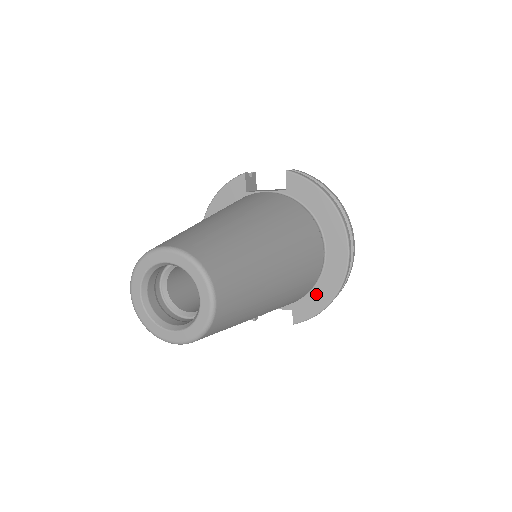
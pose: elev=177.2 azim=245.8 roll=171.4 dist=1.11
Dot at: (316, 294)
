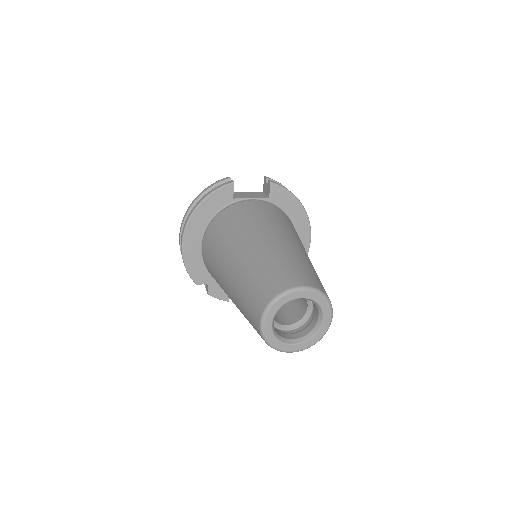
Dot at: occluded
